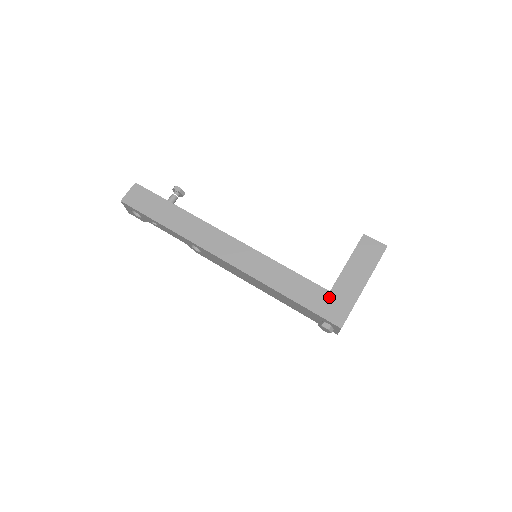
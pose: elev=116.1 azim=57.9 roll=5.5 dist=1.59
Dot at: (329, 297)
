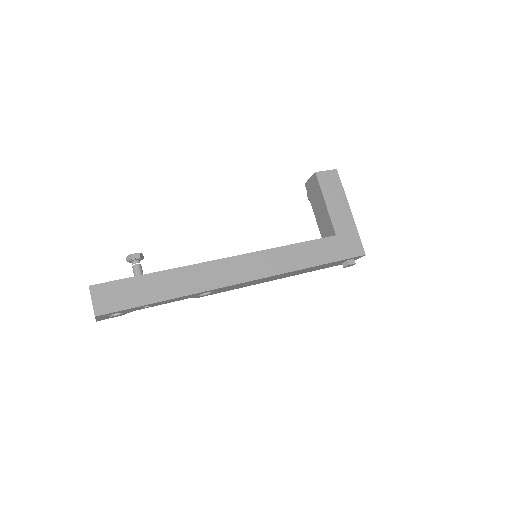
Dot at: (339, 240)
